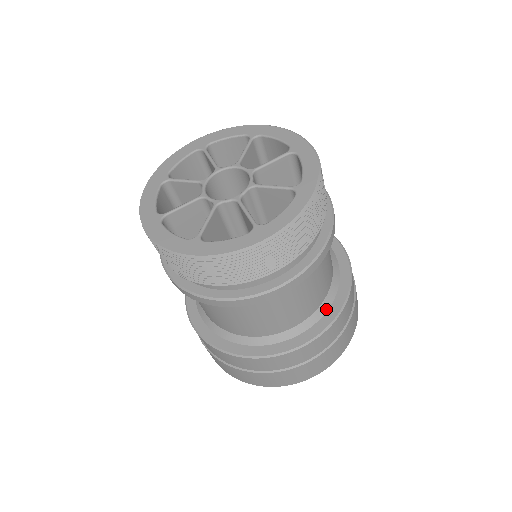
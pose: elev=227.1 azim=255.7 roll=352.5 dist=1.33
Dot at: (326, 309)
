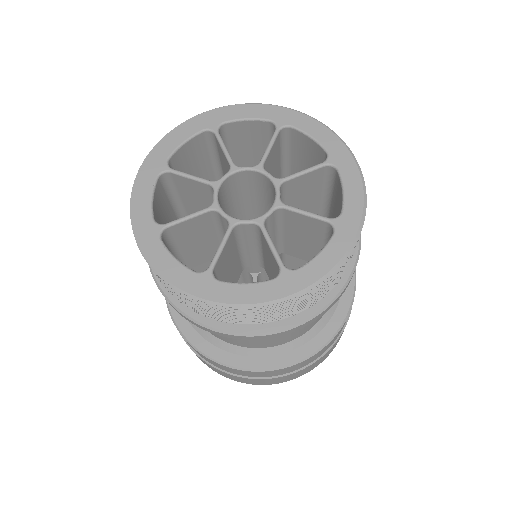
Dot at: (325, 323)
